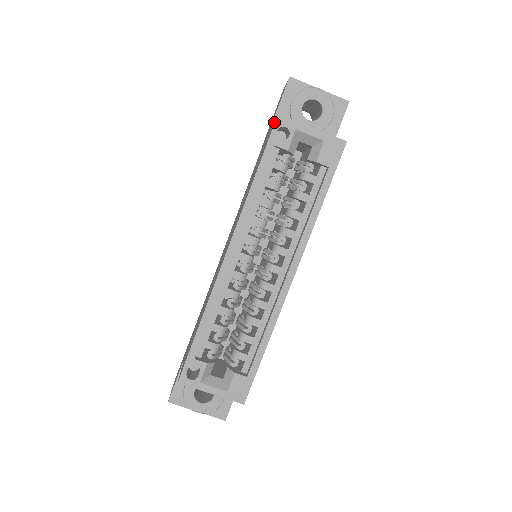
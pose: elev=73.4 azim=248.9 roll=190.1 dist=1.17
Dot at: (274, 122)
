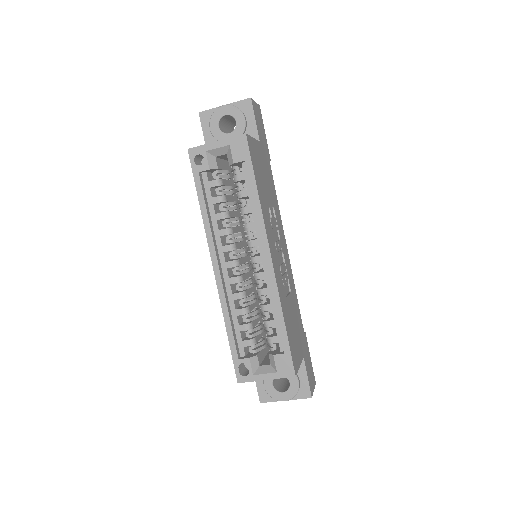
Dot at: occluded
